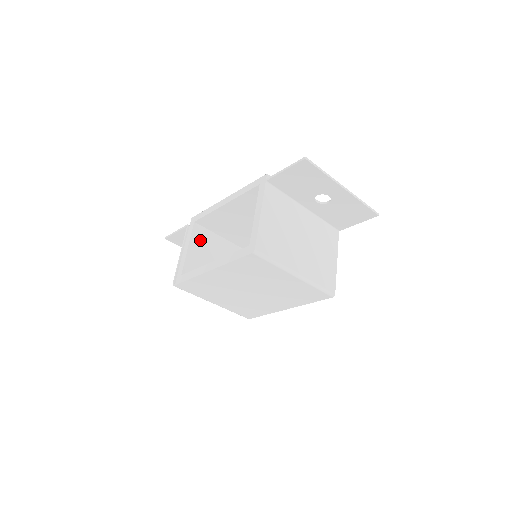
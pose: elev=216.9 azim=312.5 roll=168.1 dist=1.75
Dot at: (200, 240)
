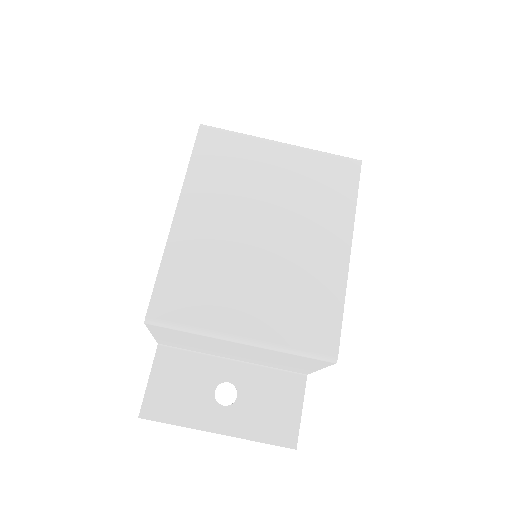
Dot at: occluded
